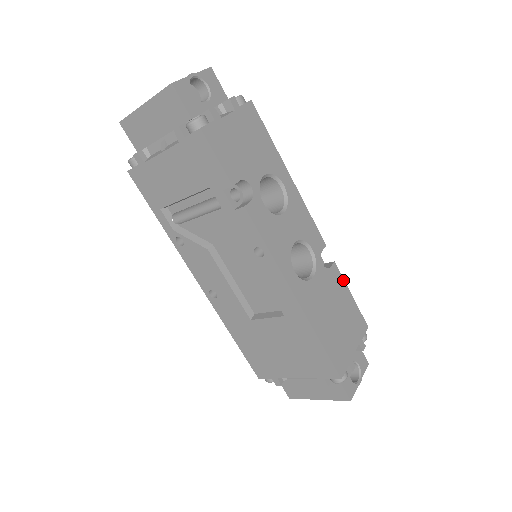
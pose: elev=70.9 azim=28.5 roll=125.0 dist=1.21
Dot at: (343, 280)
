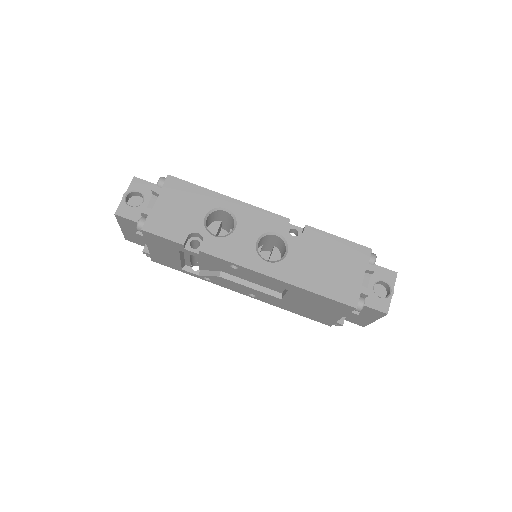
Dot at: (323, 232)
